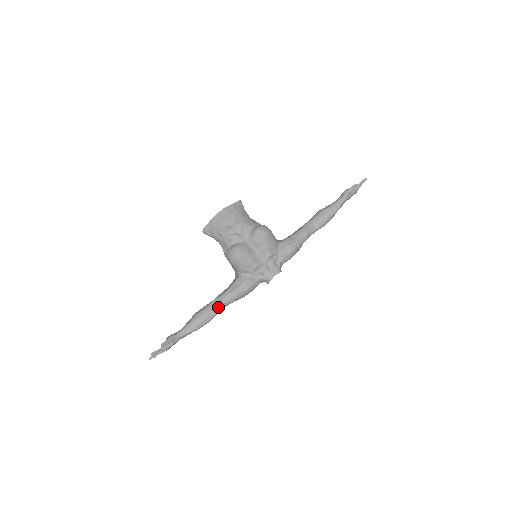
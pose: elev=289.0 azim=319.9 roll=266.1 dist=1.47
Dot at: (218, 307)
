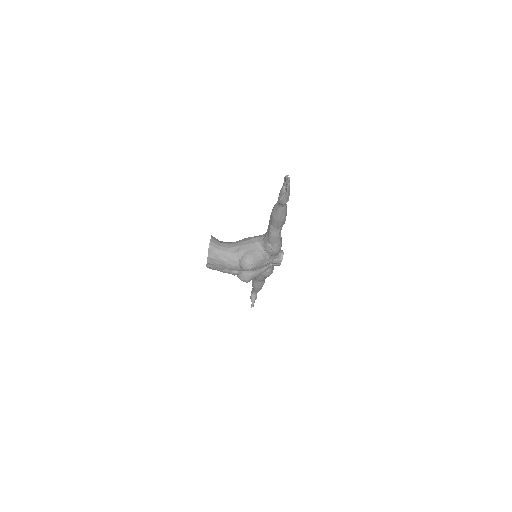
Dot at: (262, 281)
